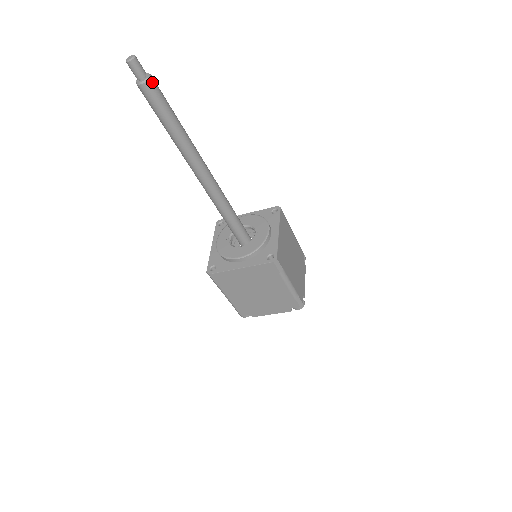
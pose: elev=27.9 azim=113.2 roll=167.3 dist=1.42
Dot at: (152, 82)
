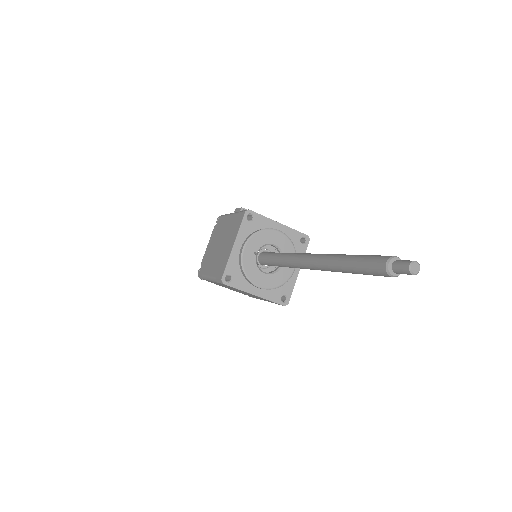
Dot at: occluded
